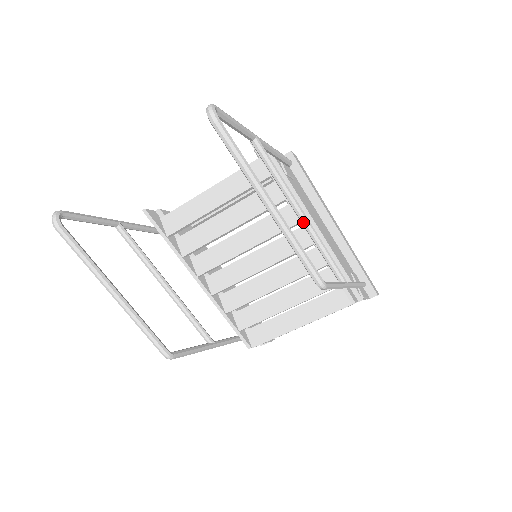
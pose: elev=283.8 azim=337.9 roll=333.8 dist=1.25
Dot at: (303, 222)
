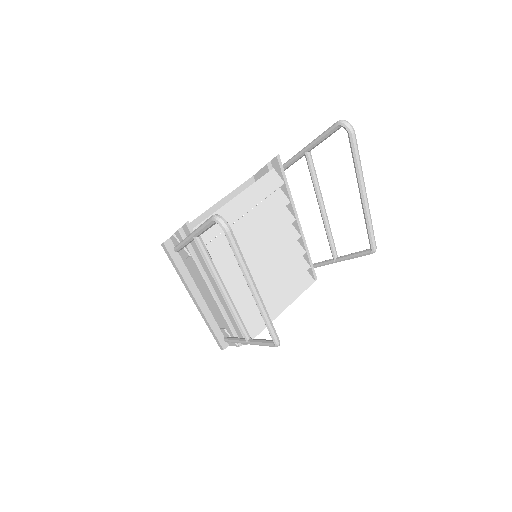
Dot at: (325, 214)
